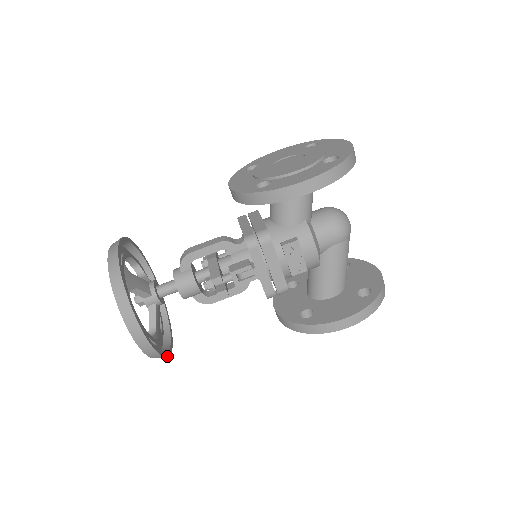
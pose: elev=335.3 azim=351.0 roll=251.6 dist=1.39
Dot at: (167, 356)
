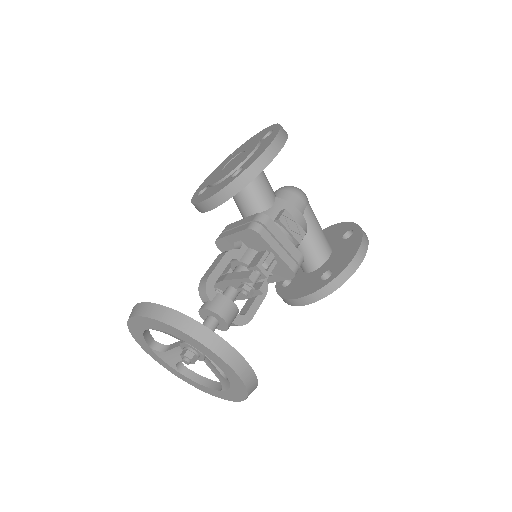
Dot at: (256, 387)
